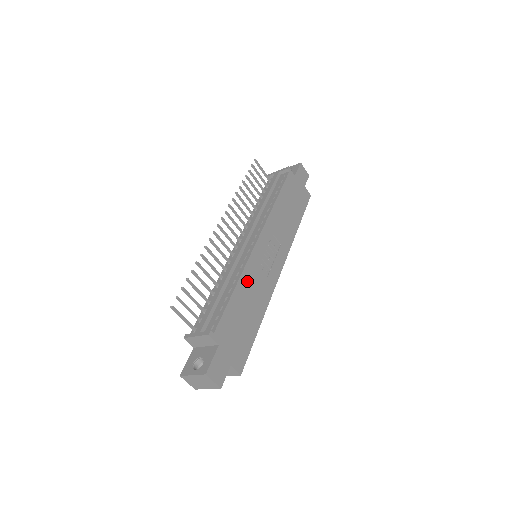
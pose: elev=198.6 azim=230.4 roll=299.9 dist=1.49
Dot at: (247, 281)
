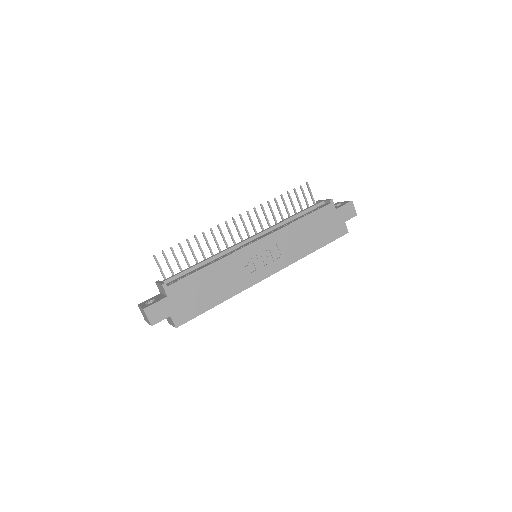
Dot at: (224, 267)
